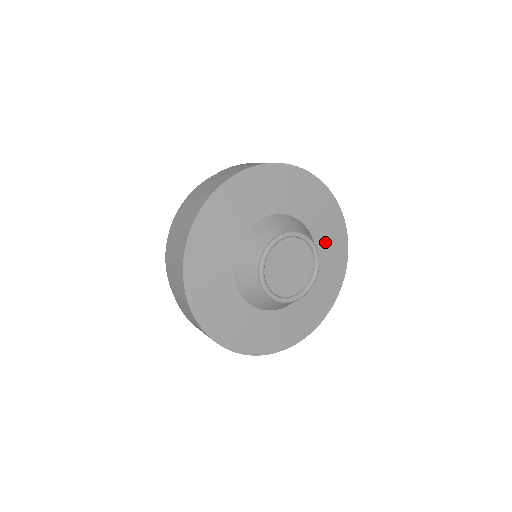
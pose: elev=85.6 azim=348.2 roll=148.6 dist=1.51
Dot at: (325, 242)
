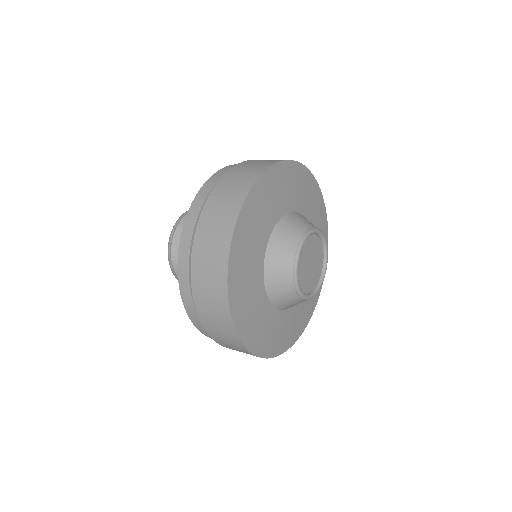
Dot at: occluded
